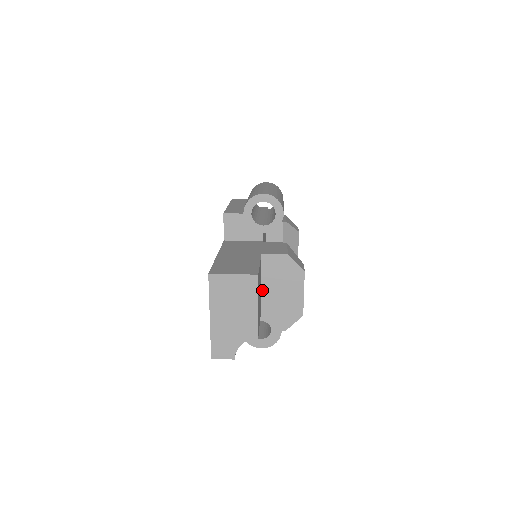
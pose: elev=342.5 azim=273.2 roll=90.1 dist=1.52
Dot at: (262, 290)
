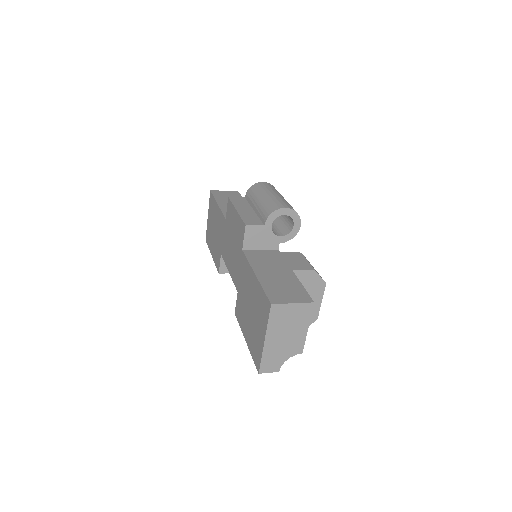
Dot at: occluded
